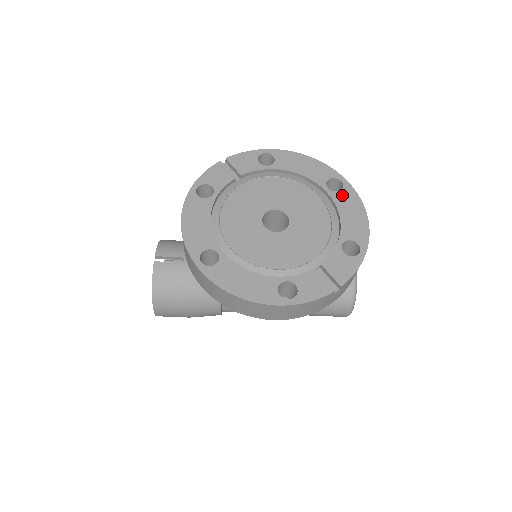
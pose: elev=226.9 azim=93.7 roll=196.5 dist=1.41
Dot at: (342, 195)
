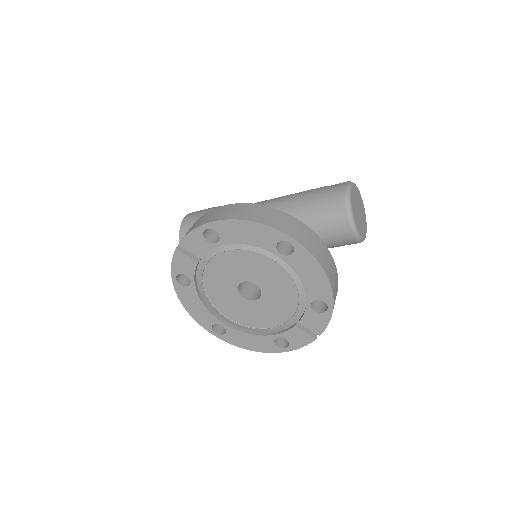
Dot at: (296, 258)
